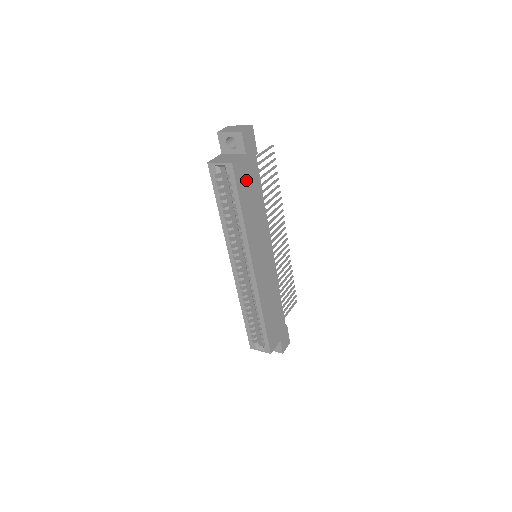
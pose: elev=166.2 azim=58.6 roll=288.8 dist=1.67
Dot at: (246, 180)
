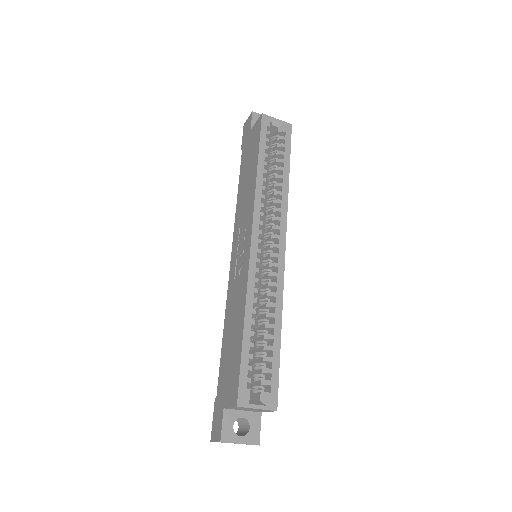
Dot at: occluded
